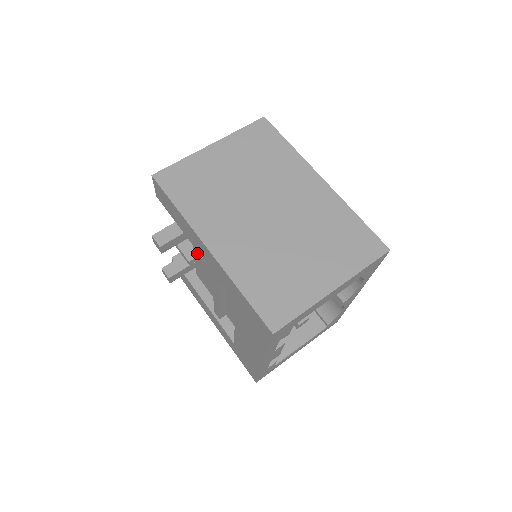
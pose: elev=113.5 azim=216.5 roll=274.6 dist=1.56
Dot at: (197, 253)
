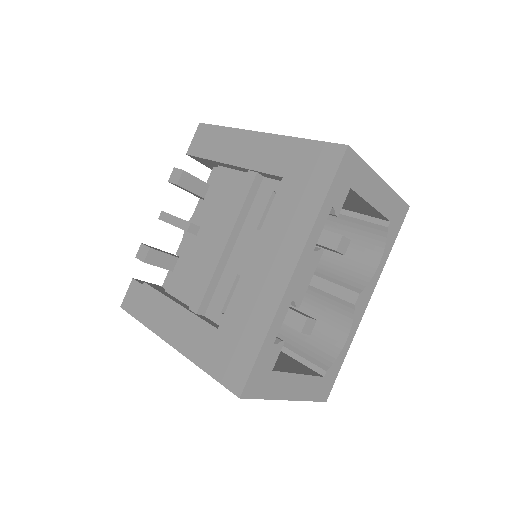
Dot at: (199, 224)
